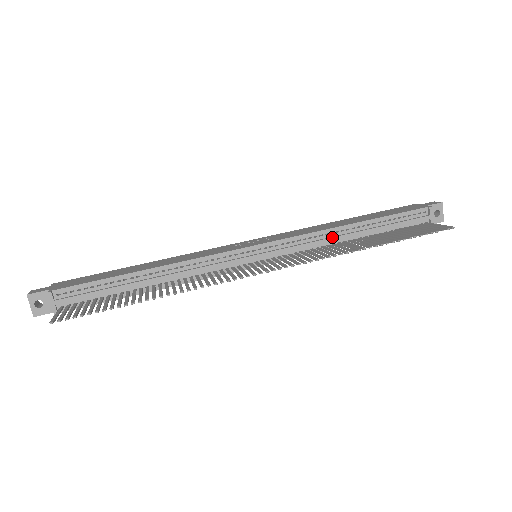
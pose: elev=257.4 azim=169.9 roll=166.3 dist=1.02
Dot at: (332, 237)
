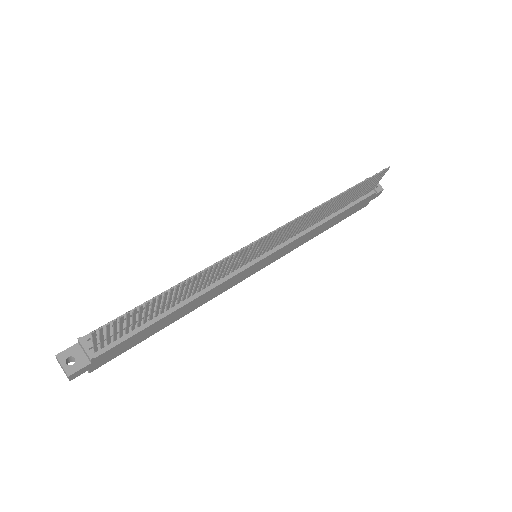
Dot at: occluded
